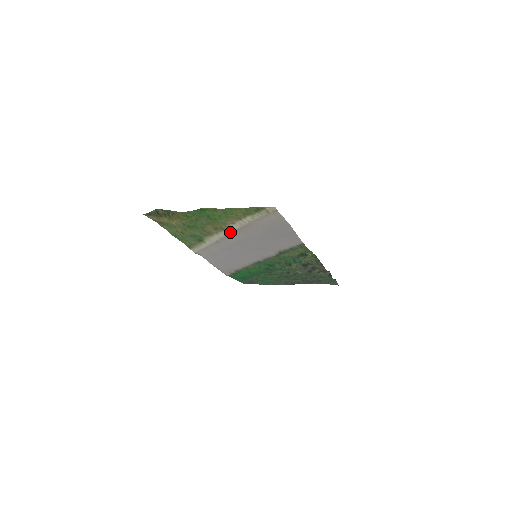
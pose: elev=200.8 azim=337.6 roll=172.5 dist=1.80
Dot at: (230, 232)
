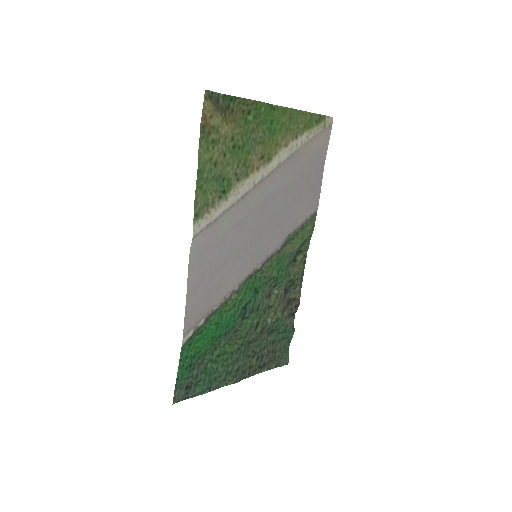
Dot at: (272, 169)
